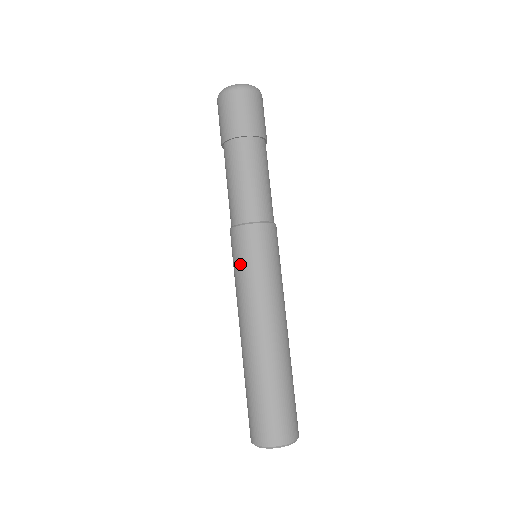
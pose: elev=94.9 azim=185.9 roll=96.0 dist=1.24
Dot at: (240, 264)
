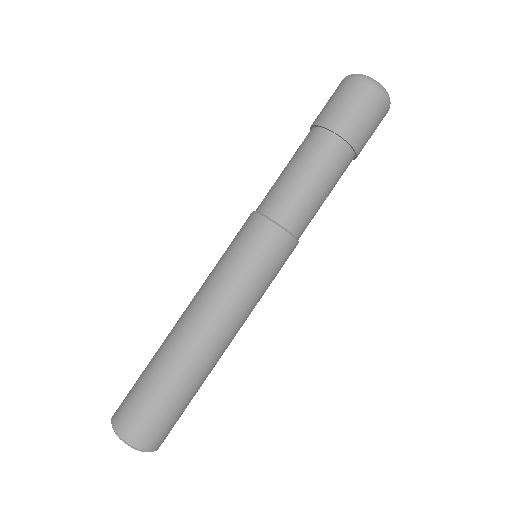
Dot at: (228, 248)
